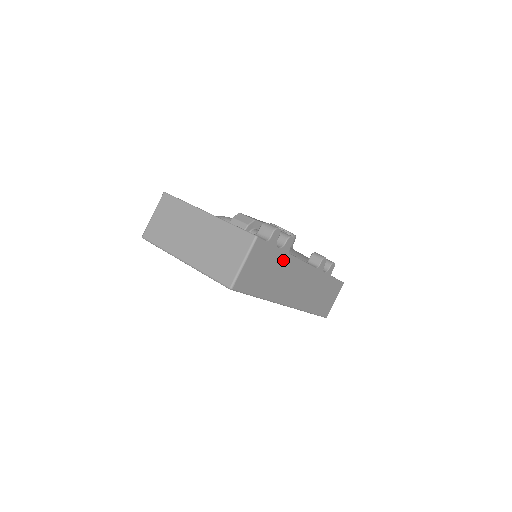
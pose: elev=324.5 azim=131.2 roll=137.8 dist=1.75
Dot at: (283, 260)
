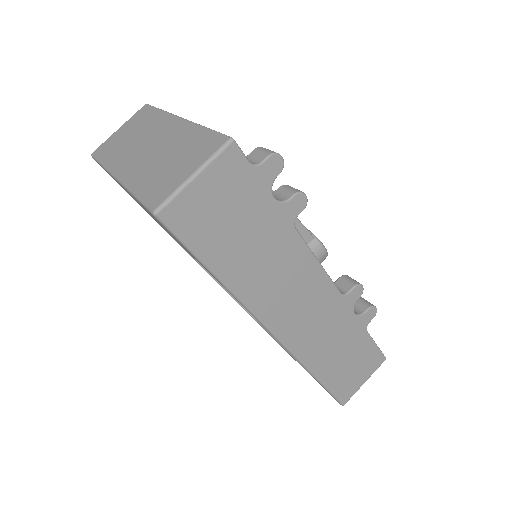
Dot at: (279, 231)
